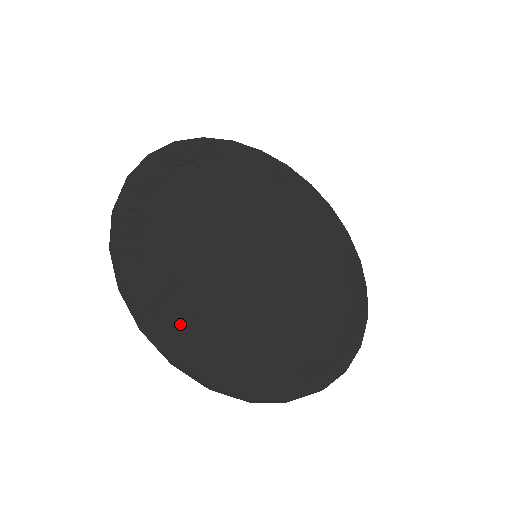
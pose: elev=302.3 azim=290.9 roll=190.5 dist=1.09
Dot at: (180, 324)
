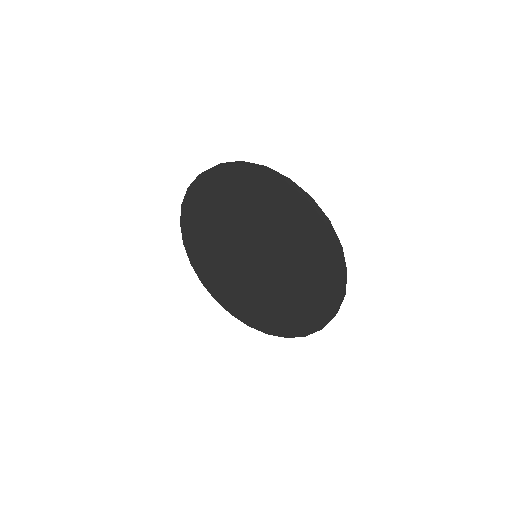
Dot at: occluded
